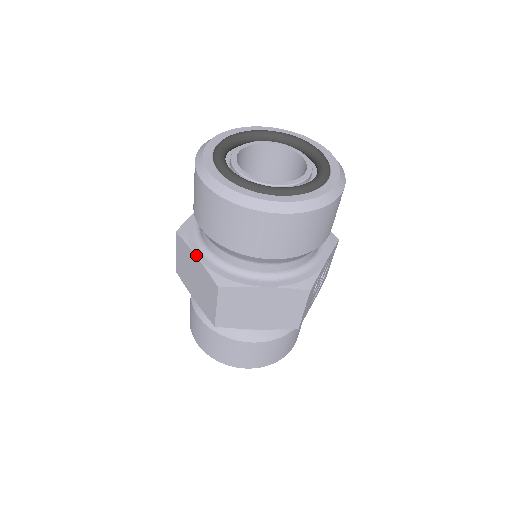
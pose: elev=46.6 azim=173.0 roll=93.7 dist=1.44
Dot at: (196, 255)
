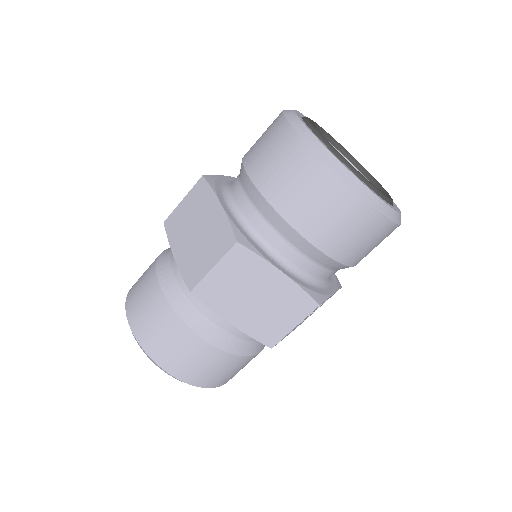
Dot at: (221, 203)
